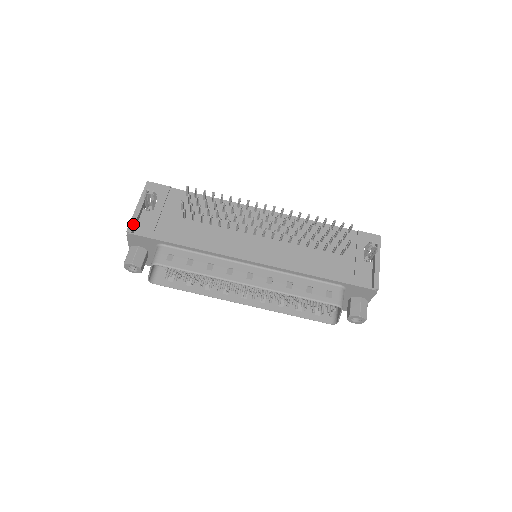
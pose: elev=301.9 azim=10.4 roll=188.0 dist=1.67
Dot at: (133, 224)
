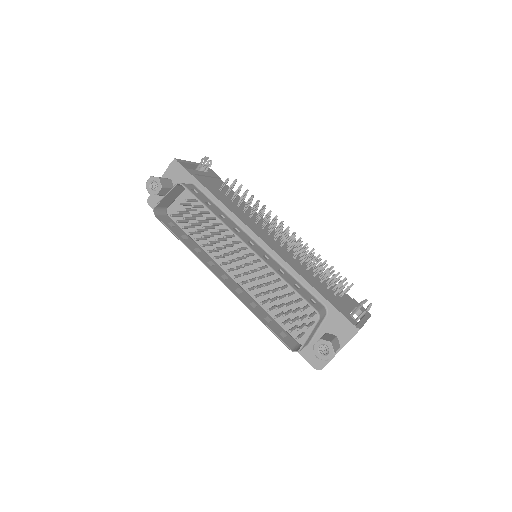
Dot at: (182, 161)
